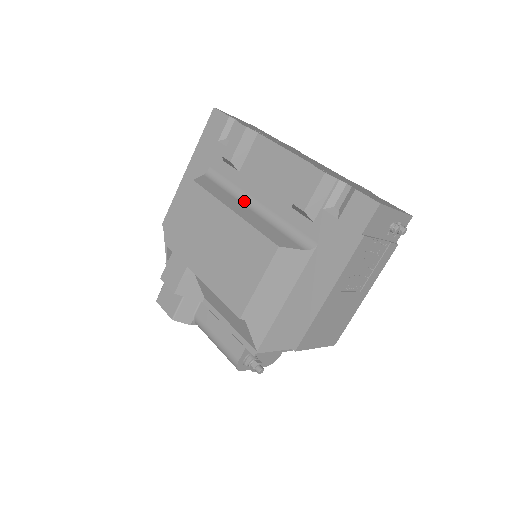
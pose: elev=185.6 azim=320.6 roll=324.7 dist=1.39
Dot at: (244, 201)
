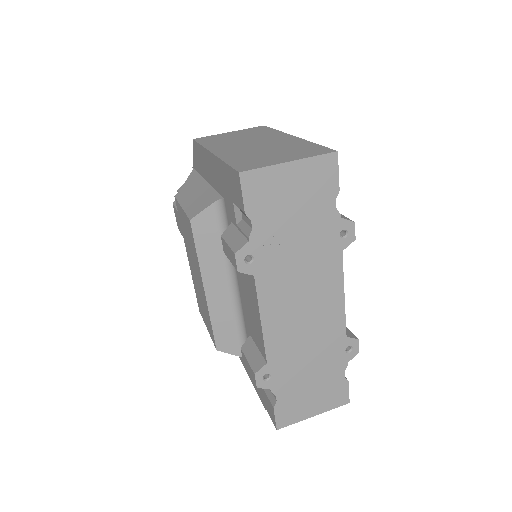
Dot at: (230, 274)
